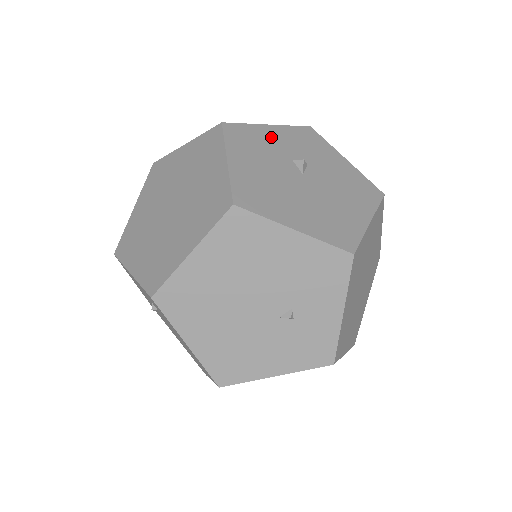
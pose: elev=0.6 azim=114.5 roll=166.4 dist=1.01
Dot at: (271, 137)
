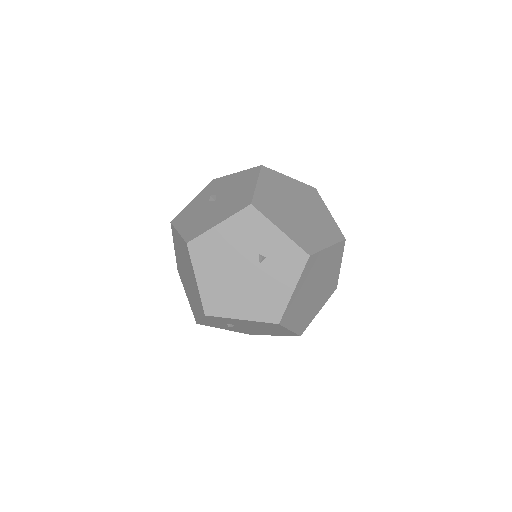
Dot at: (195, 204)
